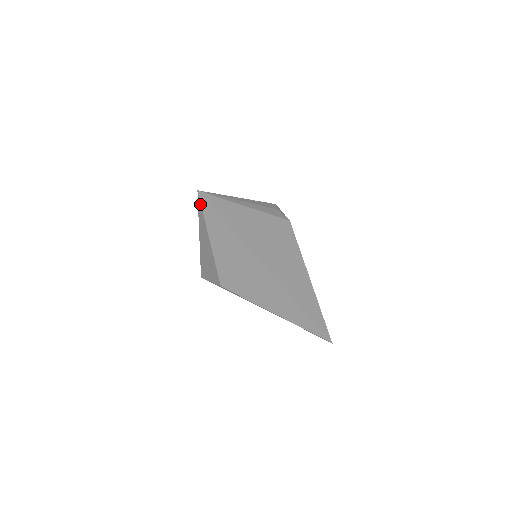
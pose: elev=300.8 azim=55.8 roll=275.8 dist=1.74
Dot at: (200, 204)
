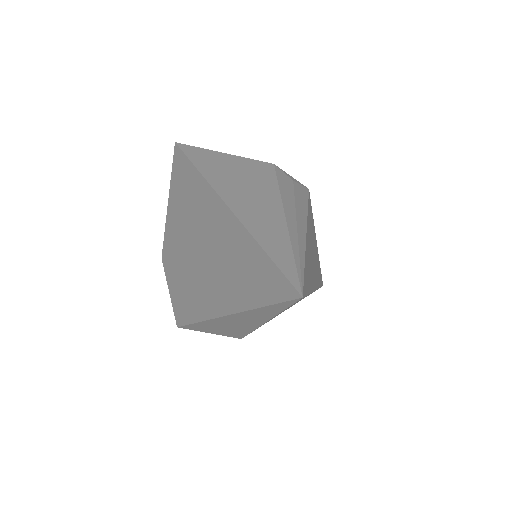
Dot at: (288, 305)
